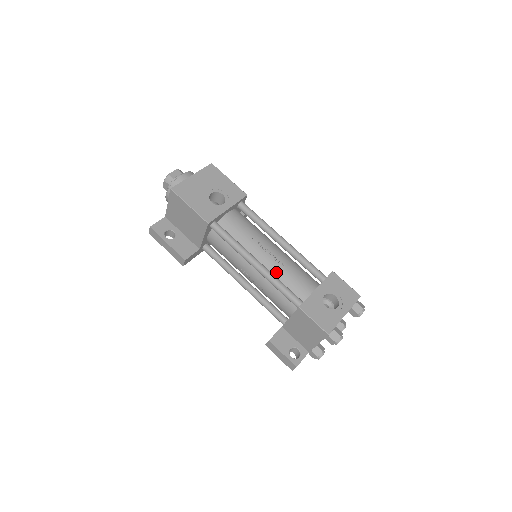
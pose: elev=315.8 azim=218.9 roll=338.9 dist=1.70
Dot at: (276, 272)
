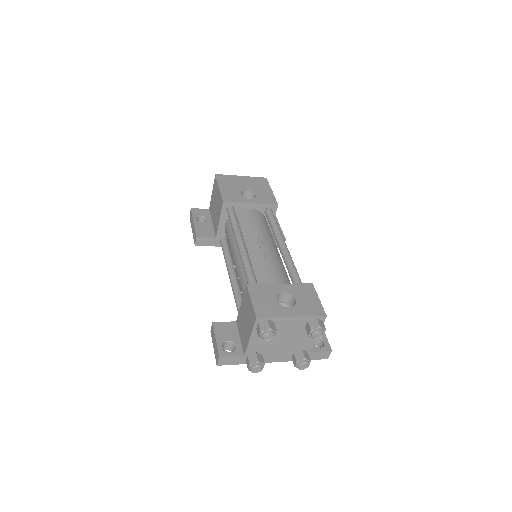
Dot at: (255, 261)
